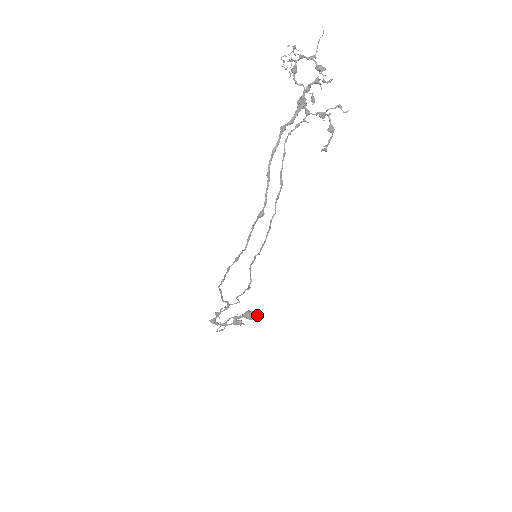
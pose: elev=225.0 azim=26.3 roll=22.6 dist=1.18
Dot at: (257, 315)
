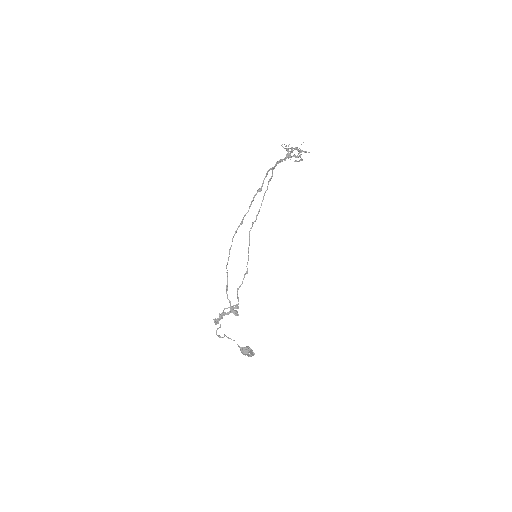
Dot at: (252, 351)
